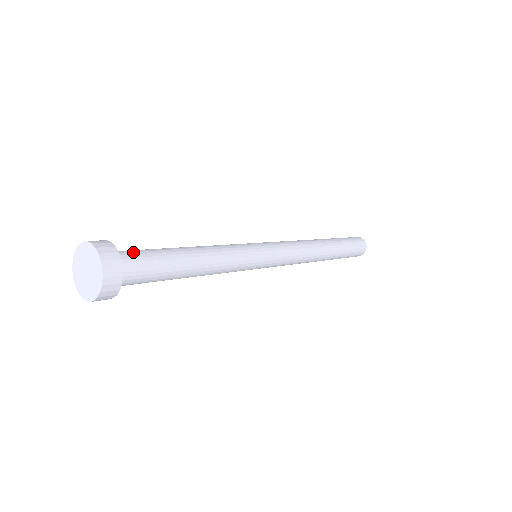
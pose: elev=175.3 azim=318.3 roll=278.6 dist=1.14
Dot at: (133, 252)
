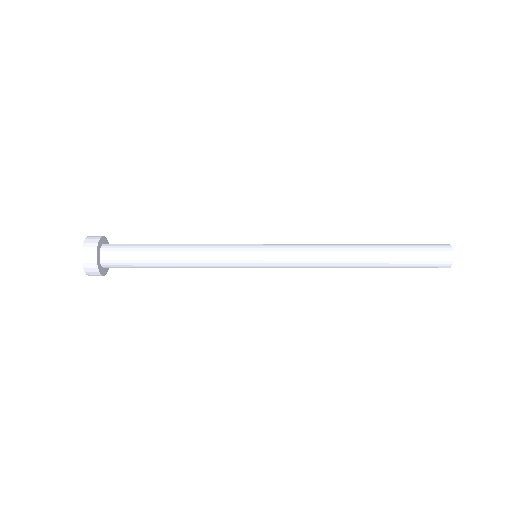
Dot at: (118, 254)
